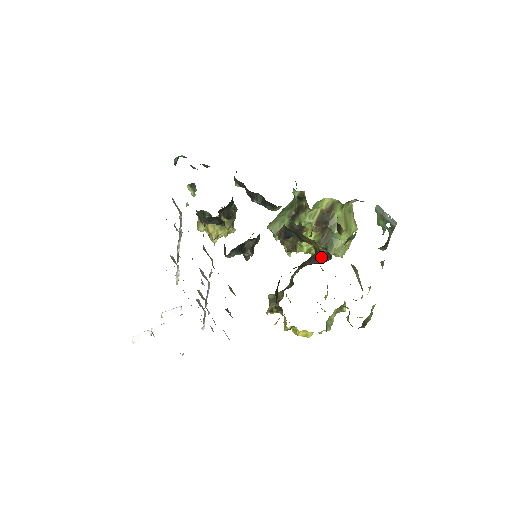
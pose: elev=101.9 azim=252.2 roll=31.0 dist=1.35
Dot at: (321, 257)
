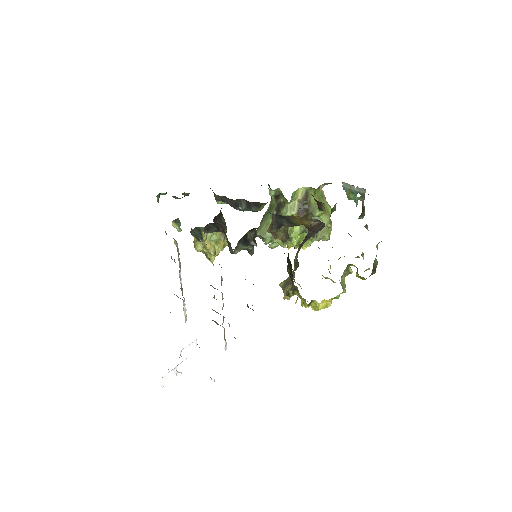
Dot at: (315, 230)
